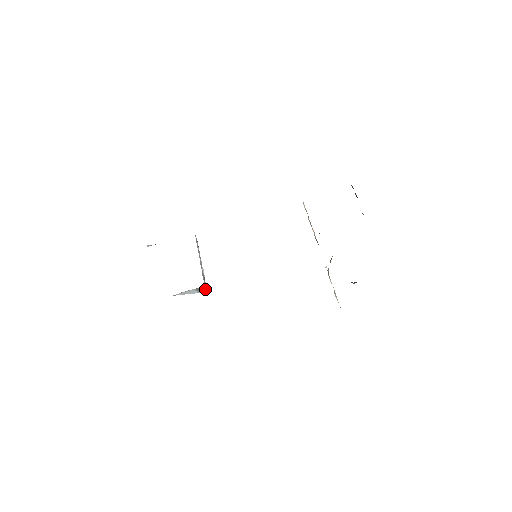
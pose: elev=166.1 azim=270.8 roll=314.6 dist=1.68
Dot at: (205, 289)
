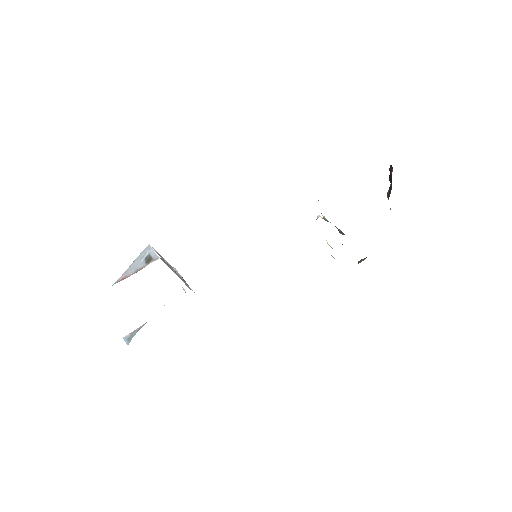
Dot at: (189, 287)
